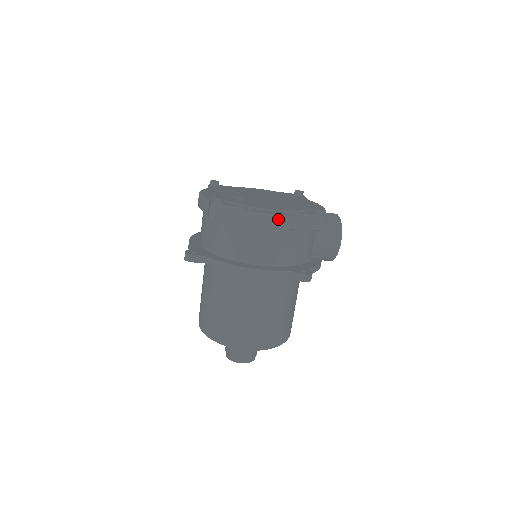
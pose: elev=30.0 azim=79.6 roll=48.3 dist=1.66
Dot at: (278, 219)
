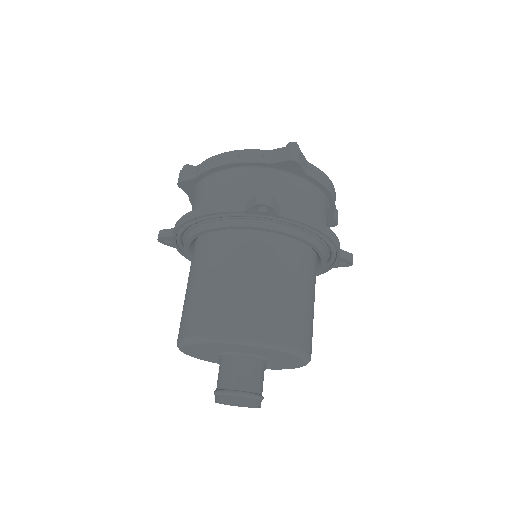
Dot at: (334, 189)
